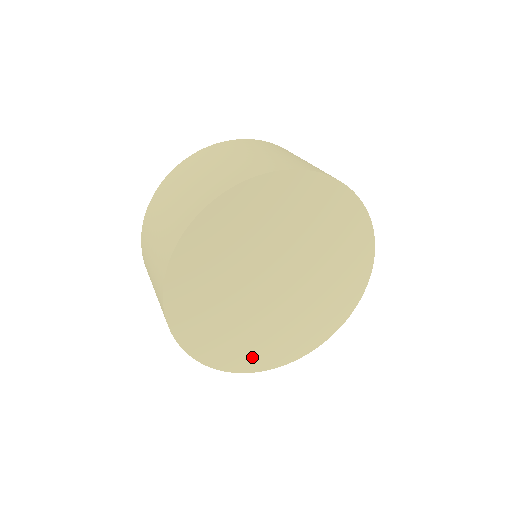
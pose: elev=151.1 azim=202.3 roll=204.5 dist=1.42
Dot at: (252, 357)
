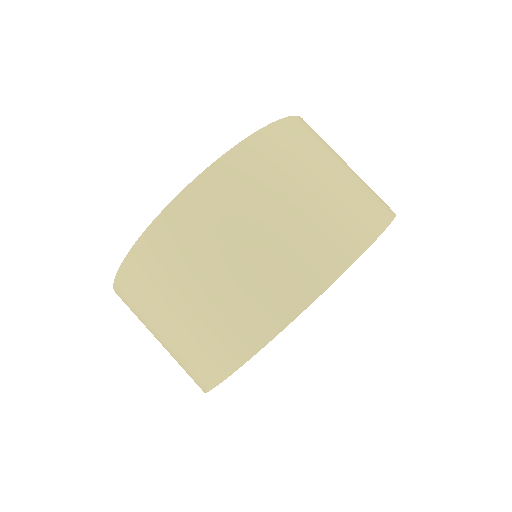
Dot at: occluded
